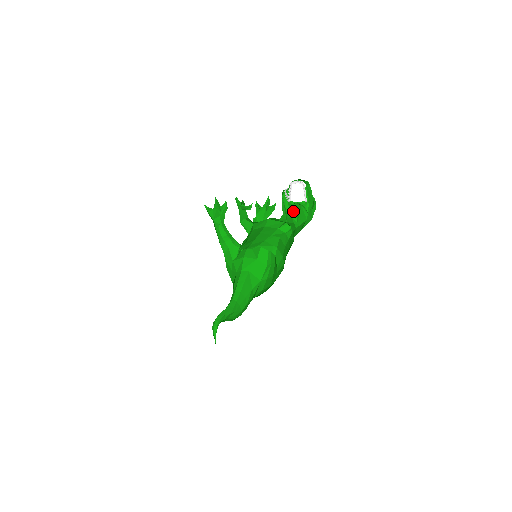
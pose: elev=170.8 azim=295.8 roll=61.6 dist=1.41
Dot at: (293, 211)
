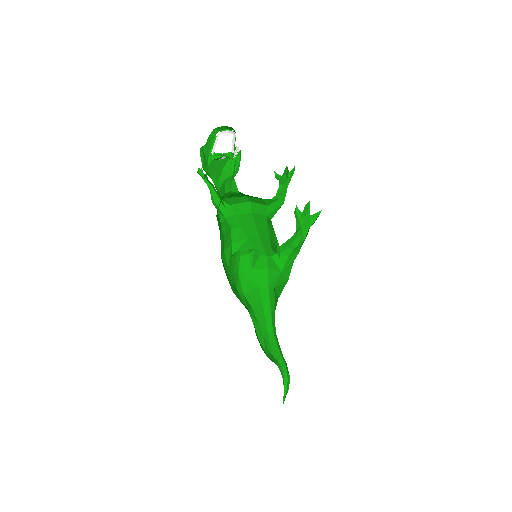
Dot at: (236, 173)
